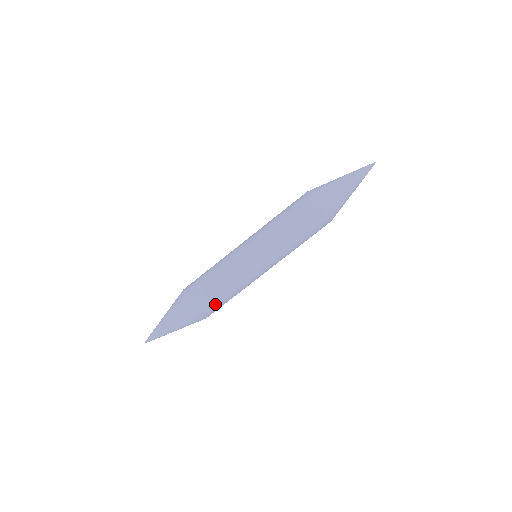
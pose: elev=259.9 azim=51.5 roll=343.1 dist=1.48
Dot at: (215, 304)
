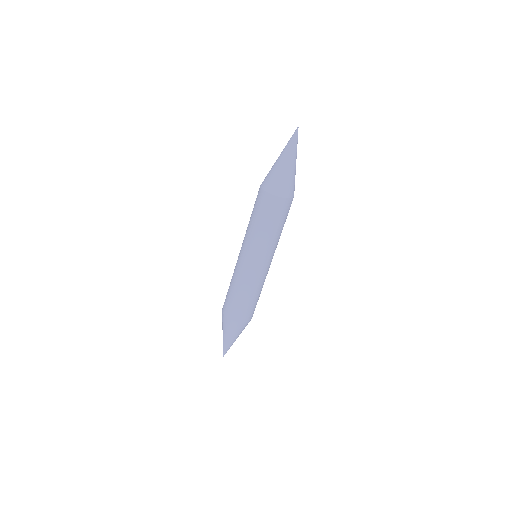
Dot at: (237, 307)
